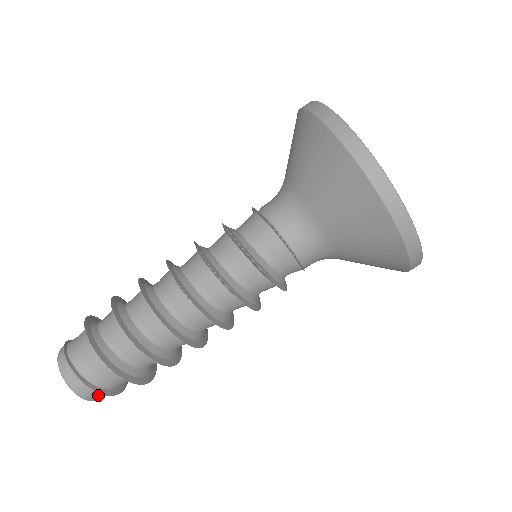
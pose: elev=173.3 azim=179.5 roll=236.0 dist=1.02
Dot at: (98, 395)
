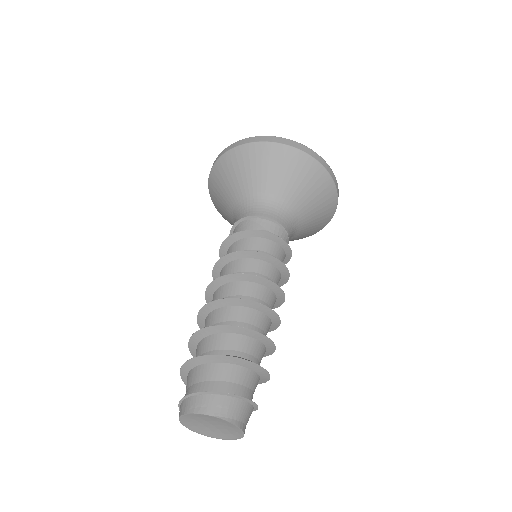
Dot at: (221, 403)
